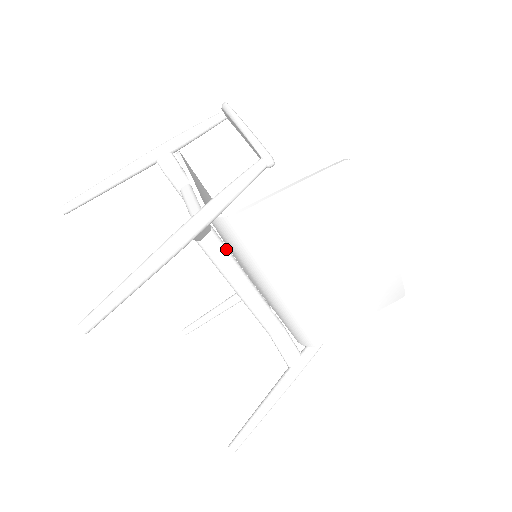
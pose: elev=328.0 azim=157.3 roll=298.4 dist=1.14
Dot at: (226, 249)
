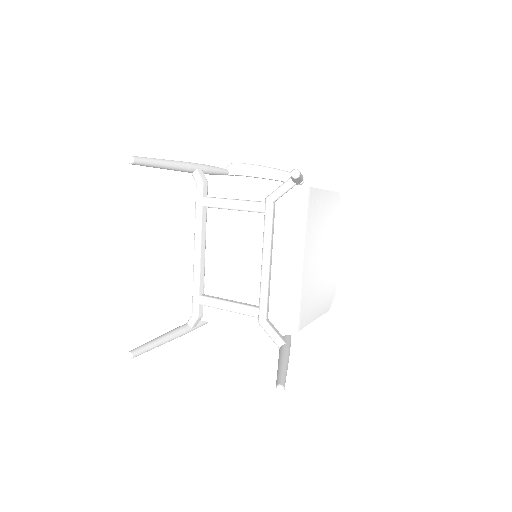
Dot at: (273, 222)
